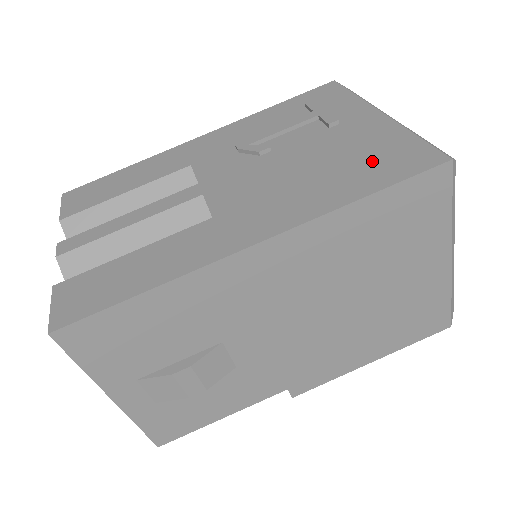
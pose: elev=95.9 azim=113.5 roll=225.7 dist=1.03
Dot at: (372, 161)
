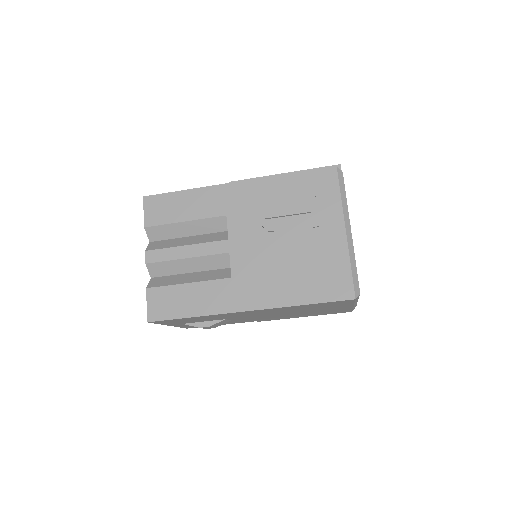
Dot at: (321, 277)
